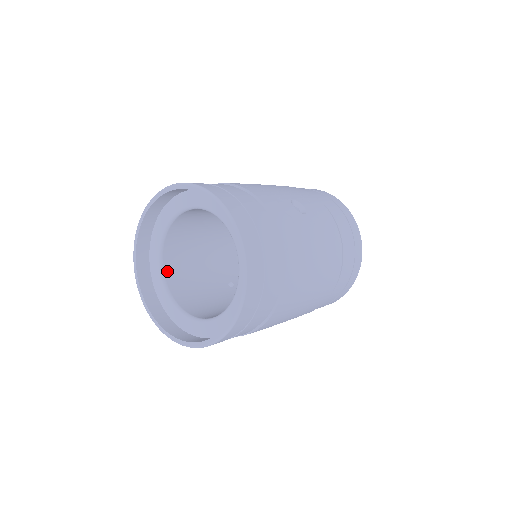
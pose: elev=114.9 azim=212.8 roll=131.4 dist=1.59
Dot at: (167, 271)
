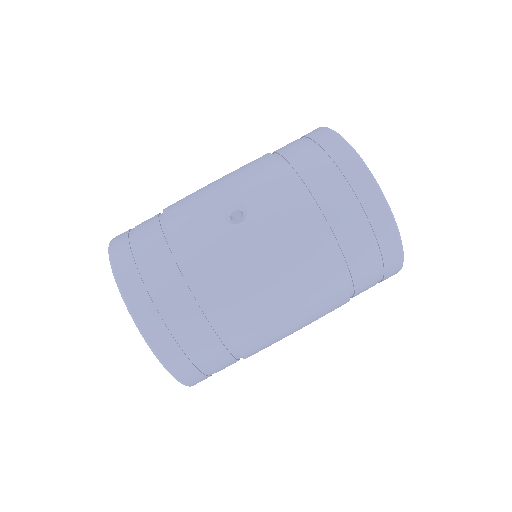
Dot at: occluded
